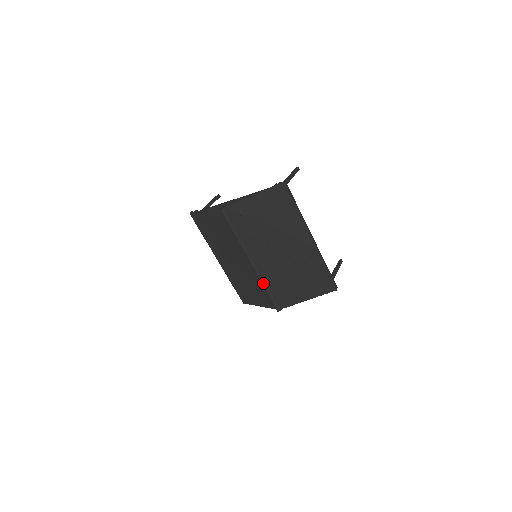
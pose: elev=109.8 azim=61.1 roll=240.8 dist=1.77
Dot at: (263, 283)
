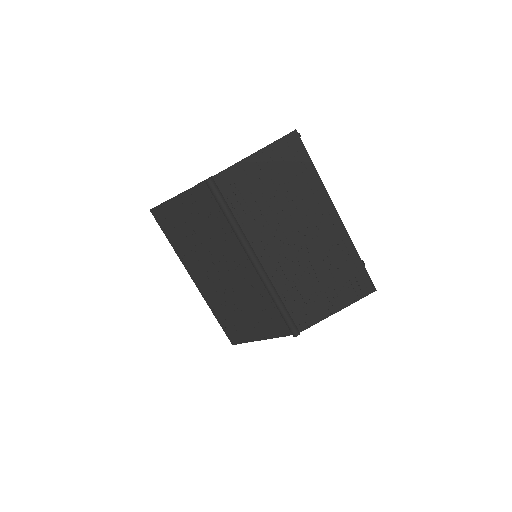
Dot at: (272, 292)
